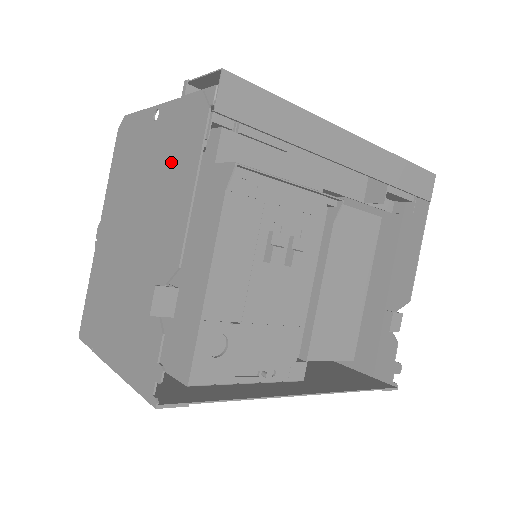
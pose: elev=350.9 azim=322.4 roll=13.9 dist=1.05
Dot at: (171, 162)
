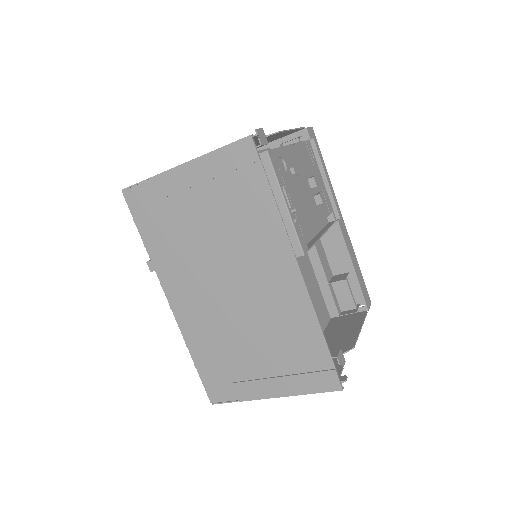
Dot at: occluded
